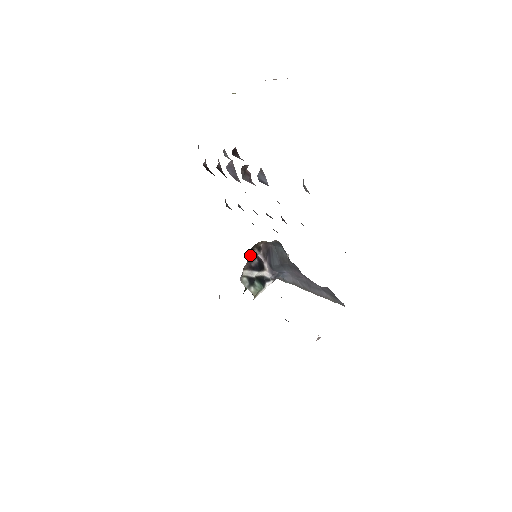
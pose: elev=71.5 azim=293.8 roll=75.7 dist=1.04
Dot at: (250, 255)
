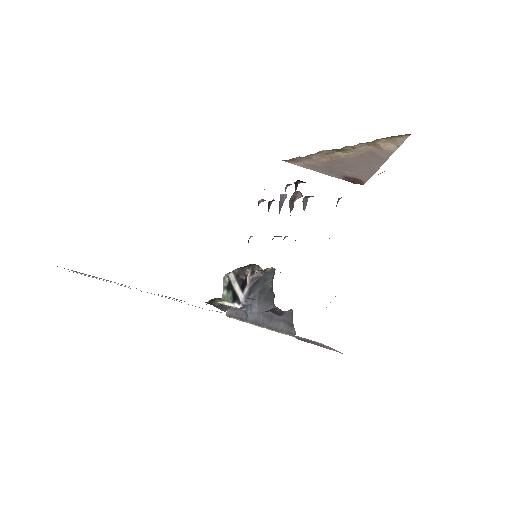
Dot at: (244, 268)
